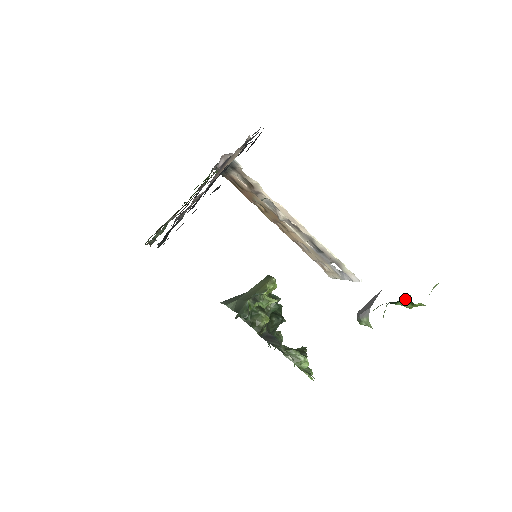
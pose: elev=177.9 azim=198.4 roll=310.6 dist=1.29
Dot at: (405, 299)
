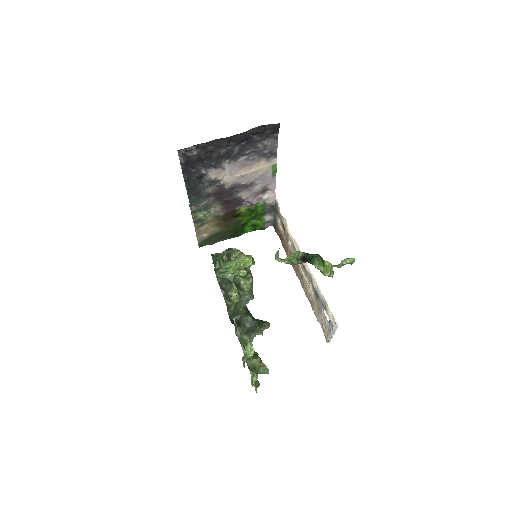
Dot at: (321, 260)
